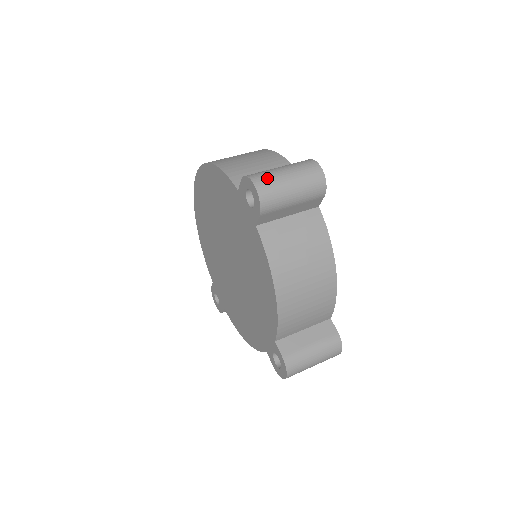
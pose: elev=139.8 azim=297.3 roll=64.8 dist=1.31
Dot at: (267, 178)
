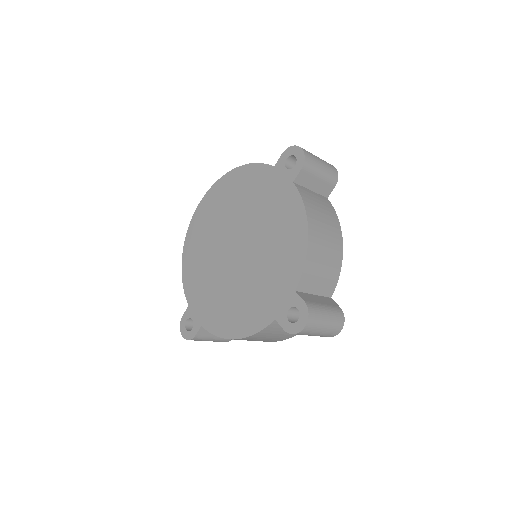
Dot at: occluded
